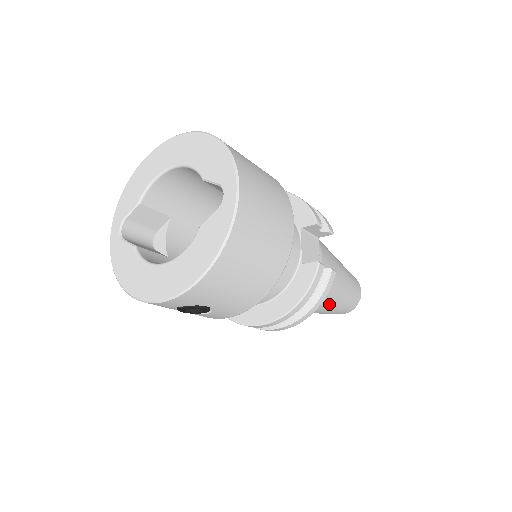
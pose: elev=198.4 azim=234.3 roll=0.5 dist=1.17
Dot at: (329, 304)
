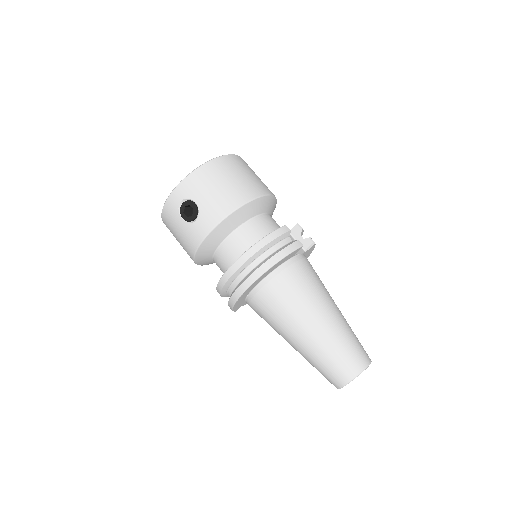
Dot at: (313, 316)
